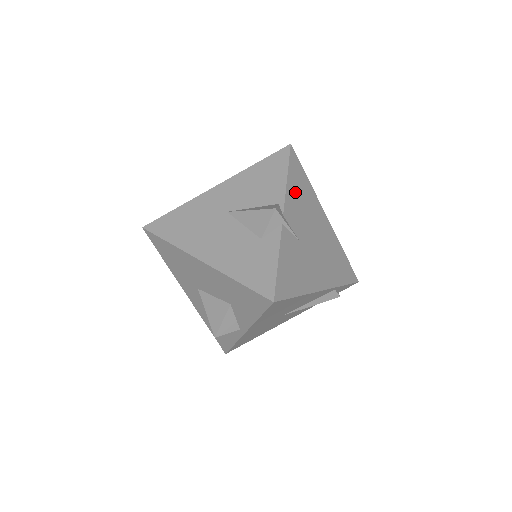
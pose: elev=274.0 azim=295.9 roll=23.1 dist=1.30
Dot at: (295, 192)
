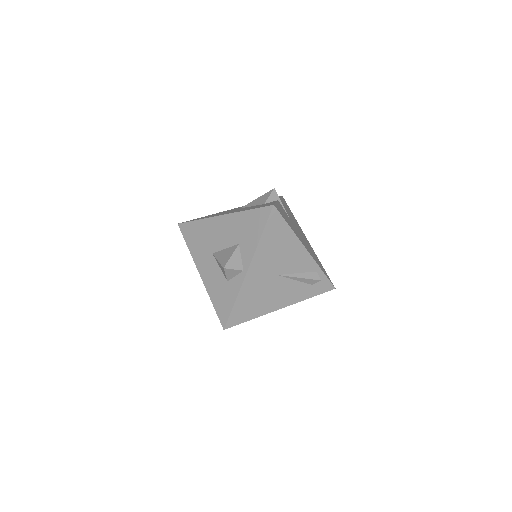
Dot at: occluded
